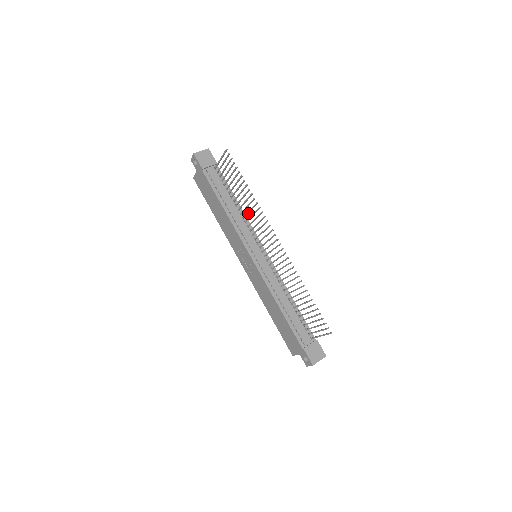
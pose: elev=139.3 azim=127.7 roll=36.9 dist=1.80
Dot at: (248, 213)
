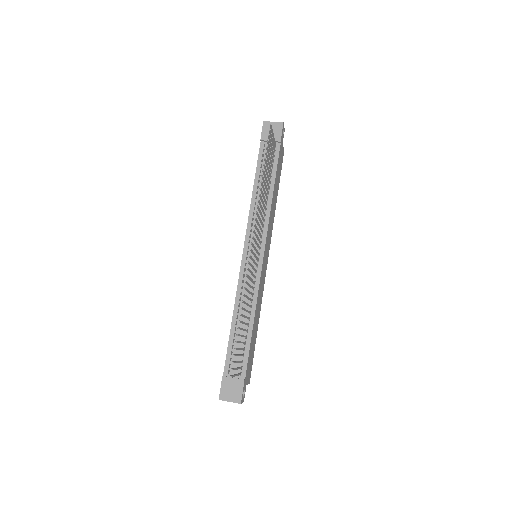
Dot at: (264, 205)
